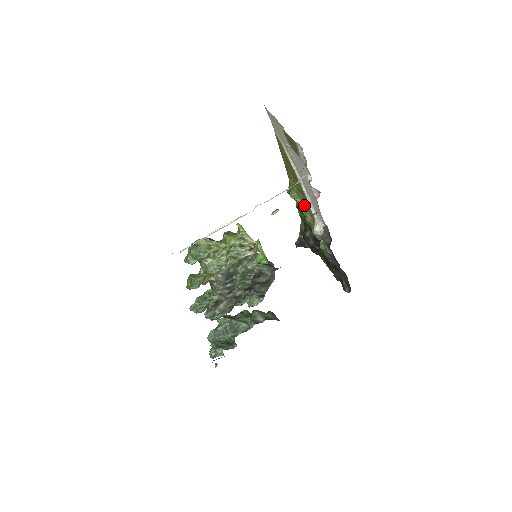
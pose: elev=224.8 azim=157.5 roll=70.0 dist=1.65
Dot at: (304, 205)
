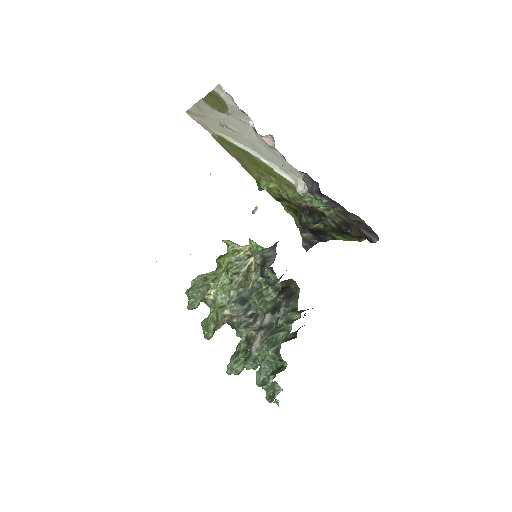
Dot at: (278, 185)
